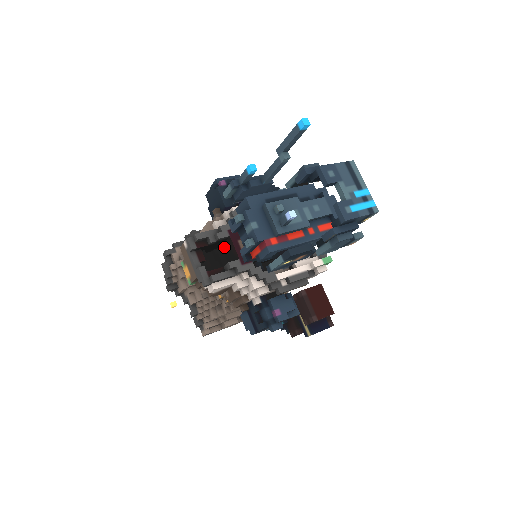
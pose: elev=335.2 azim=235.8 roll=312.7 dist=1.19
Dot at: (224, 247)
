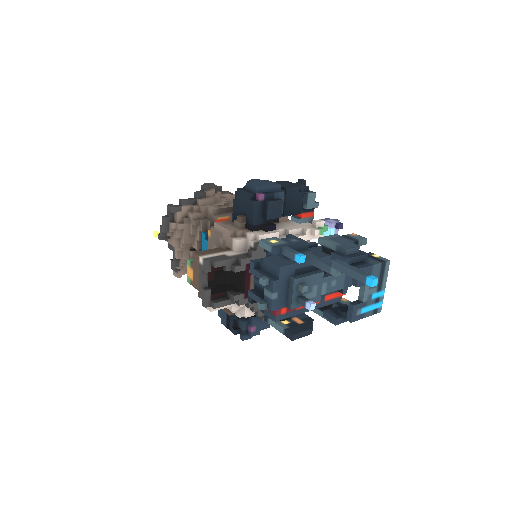
Dot at: occluded
